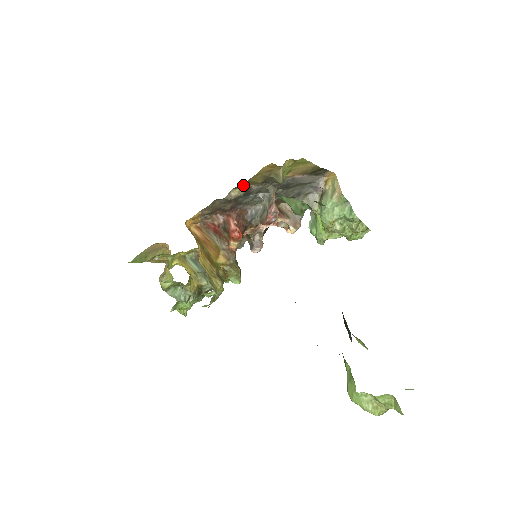
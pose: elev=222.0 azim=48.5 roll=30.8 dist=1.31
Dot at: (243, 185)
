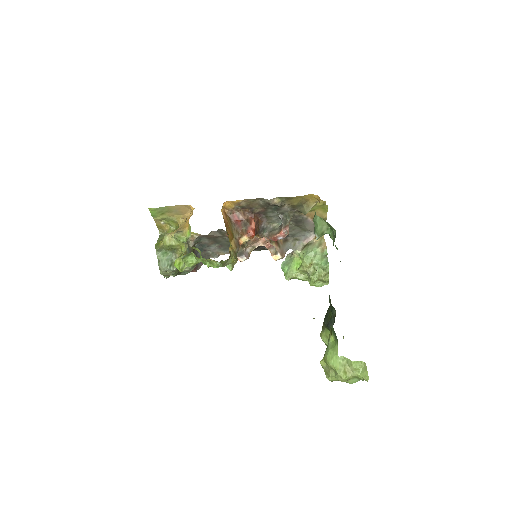
Dot at: (285, 199)
